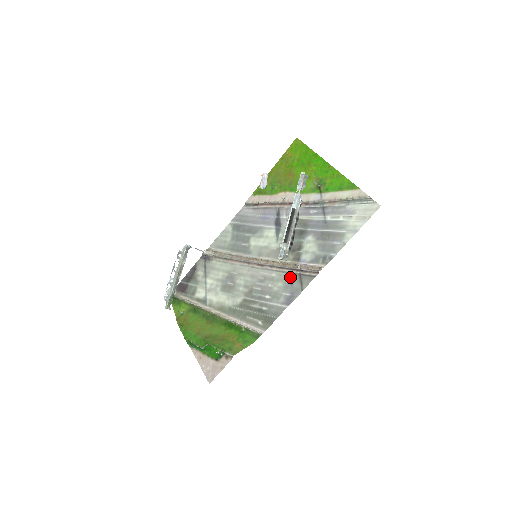
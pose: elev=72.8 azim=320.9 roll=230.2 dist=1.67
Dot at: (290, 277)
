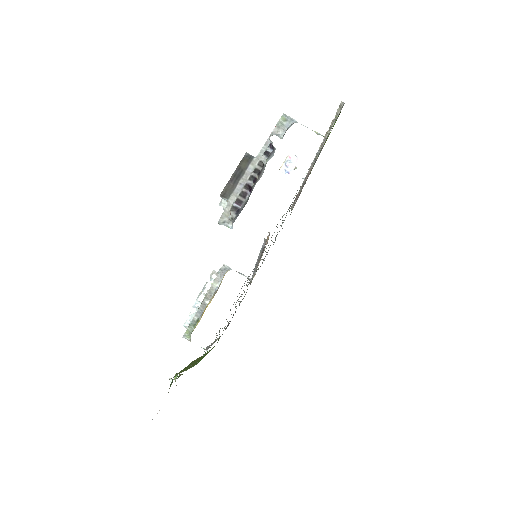
Dot at: occluded
